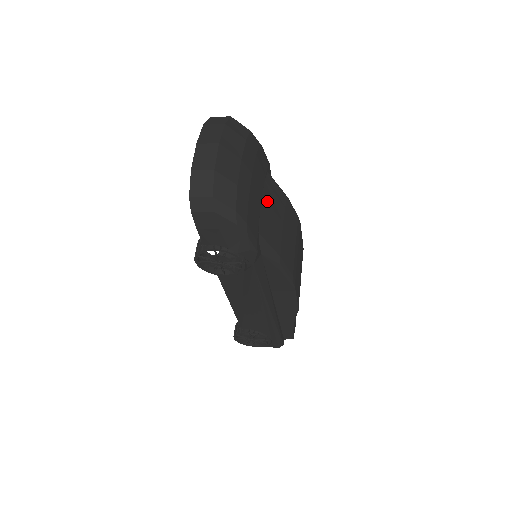
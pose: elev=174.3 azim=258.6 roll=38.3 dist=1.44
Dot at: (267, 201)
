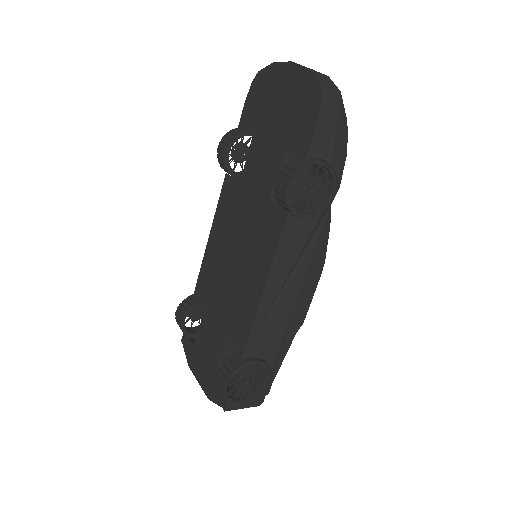
Dot at: occluded
